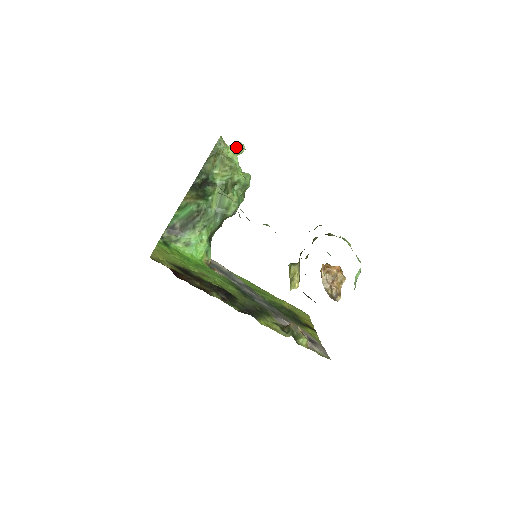
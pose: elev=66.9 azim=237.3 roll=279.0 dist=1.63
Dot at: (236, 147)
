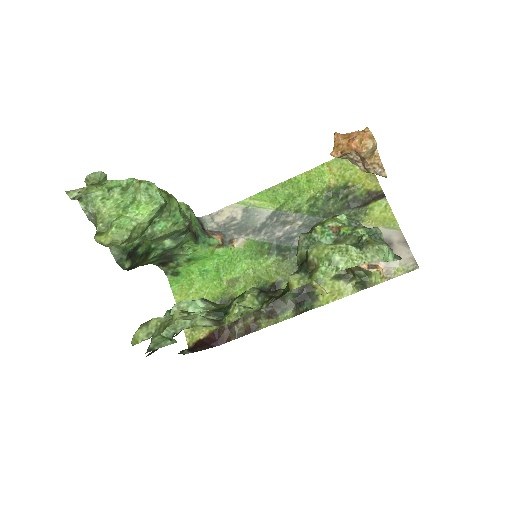
Dot at: (94, 184)
